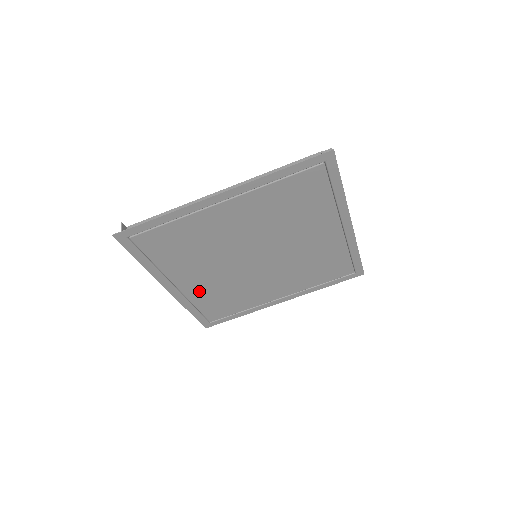
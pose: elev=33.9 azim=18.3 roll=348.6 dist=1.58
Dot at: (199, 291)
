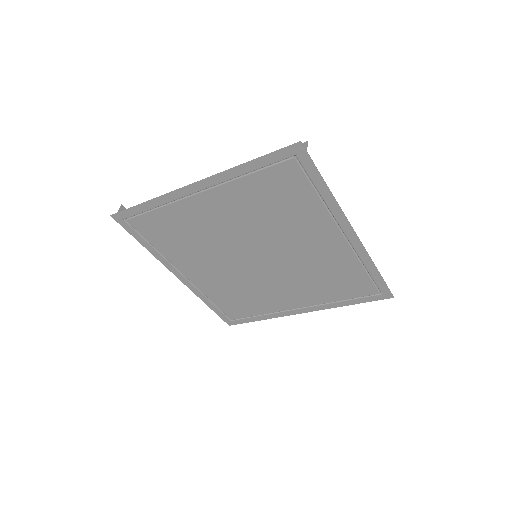
Dot at: (209, 284)
